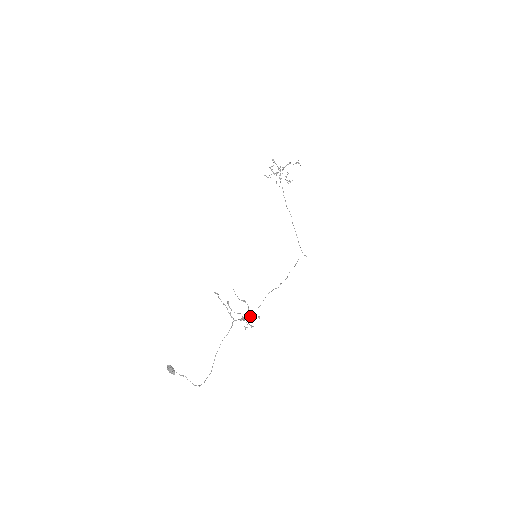
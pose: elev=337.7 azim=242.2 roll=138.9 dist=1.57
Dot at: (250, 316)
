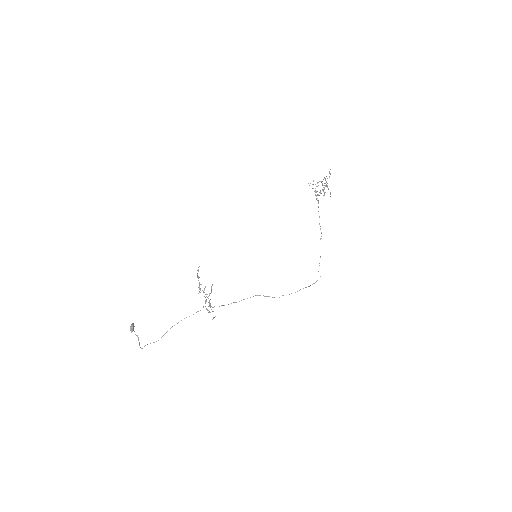
Dot at: (219, 306)
